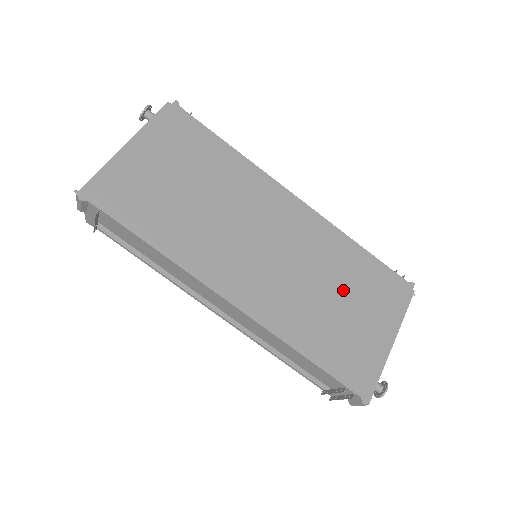
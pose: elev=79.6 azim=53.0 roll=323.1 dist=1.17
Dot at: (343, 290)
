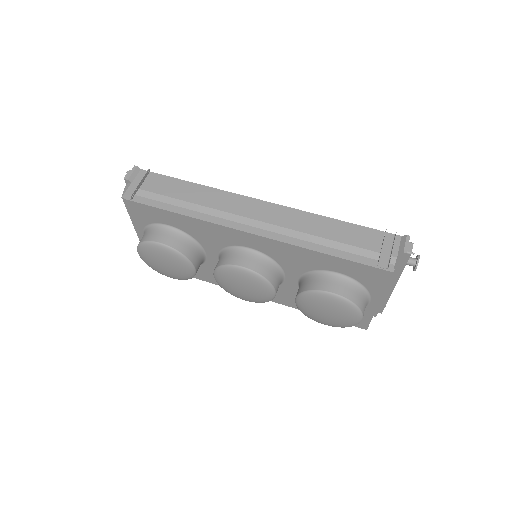
Dot at: occluded
